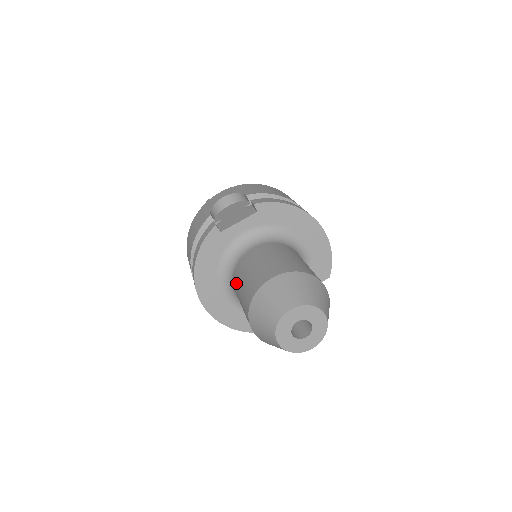
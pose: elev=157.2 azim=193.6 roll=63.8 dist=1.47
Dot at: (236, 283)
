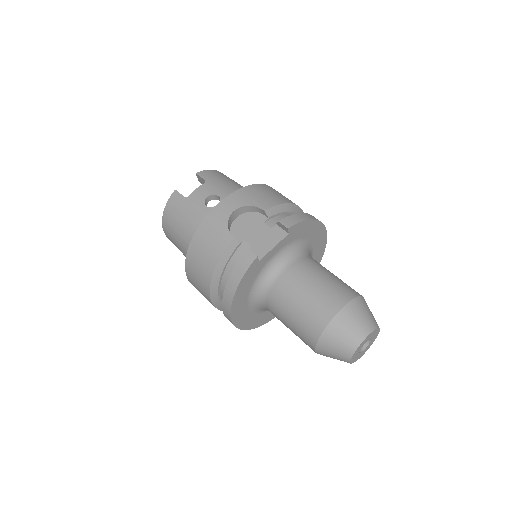
Dot at: (279, 305)
